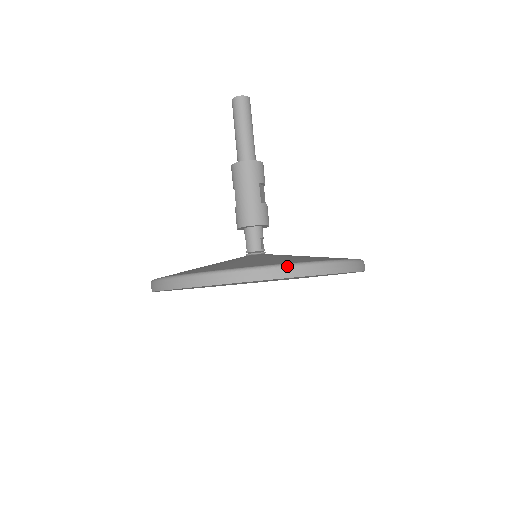
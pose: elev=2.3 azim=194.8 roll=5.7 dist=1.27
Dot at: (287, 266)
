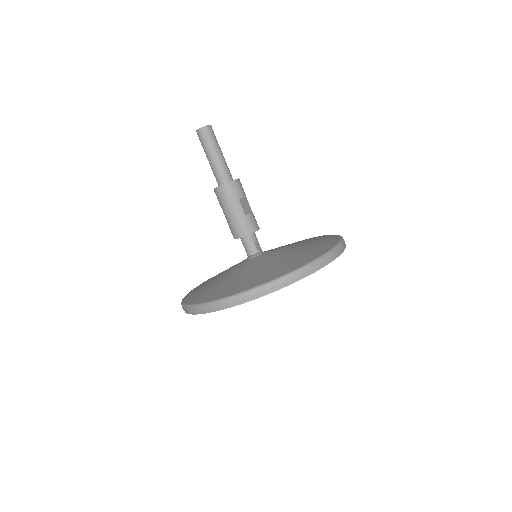
Dot at: (267, 285)
